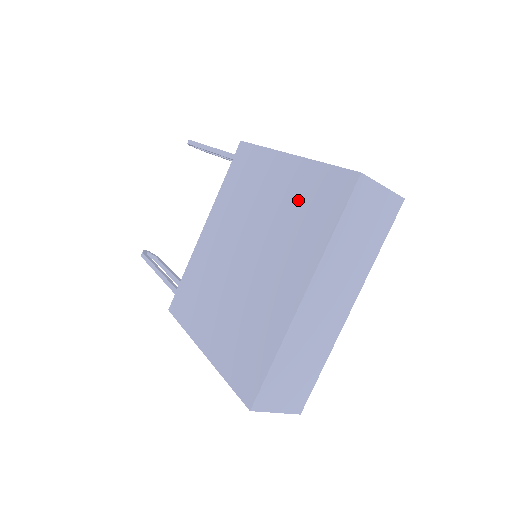
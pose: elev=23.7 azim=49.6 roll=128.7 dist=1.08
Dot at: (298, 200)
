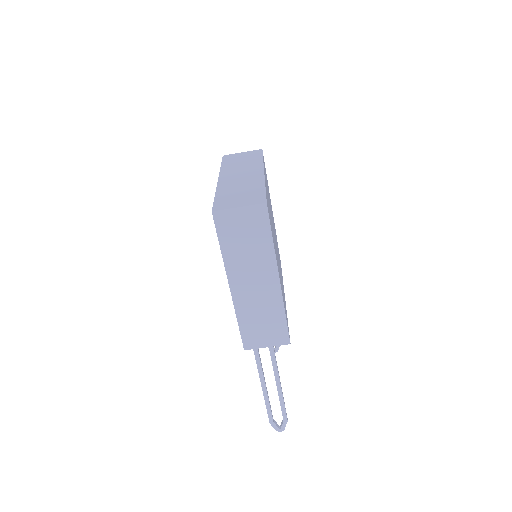
Dot at: occluded
